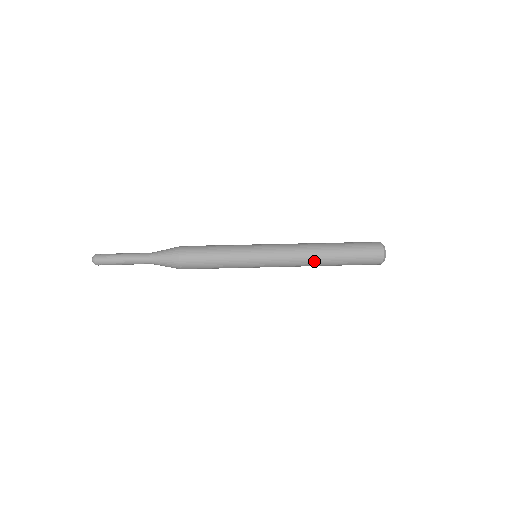
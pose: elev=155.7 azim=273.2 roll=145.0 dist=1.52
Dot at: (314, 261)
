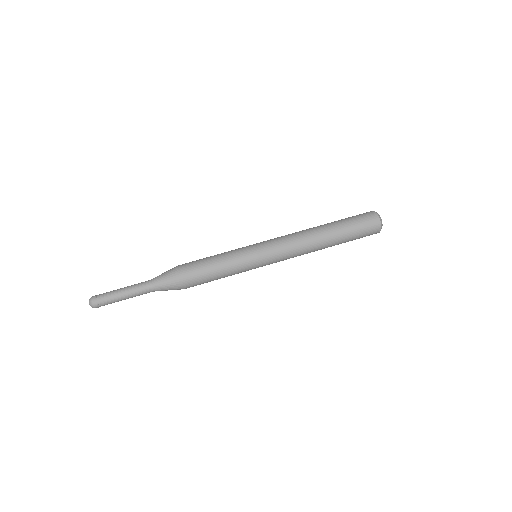
Dot at: (315, 244)
